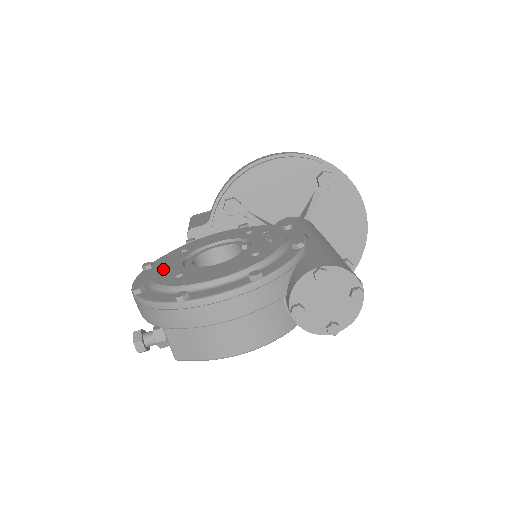
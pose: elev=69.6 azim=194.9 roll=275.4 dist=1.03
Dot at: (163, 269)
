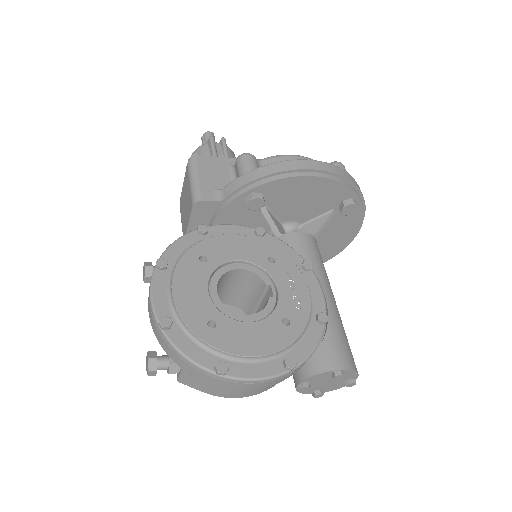
Dot at: (189, 295)
